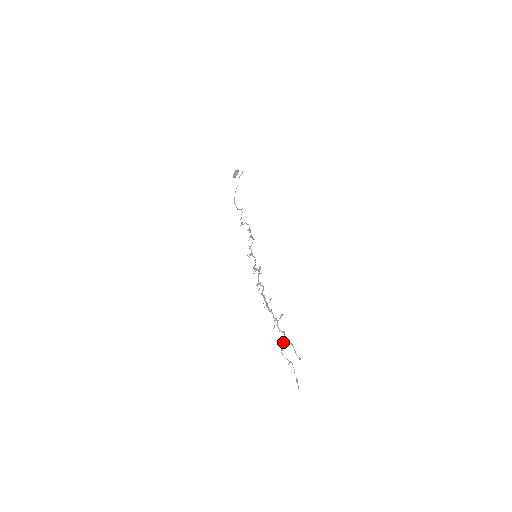
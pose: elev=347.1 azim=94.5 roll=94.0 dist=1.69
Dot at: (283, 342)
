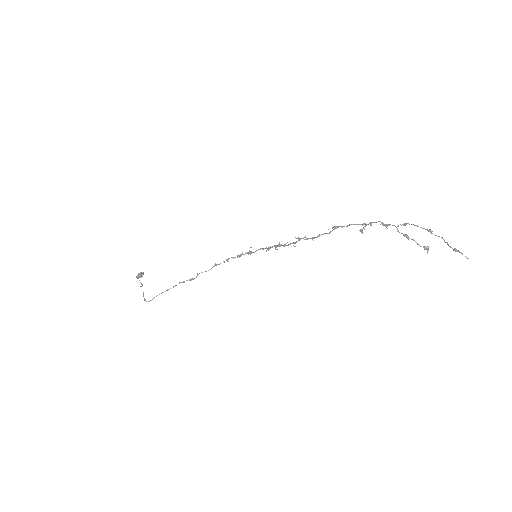
Dot at: (398, 225)
